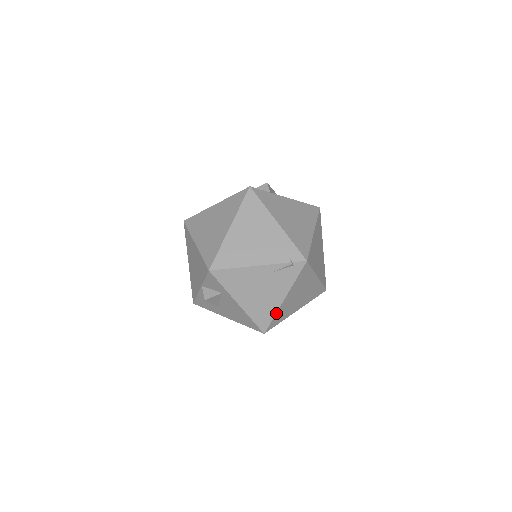
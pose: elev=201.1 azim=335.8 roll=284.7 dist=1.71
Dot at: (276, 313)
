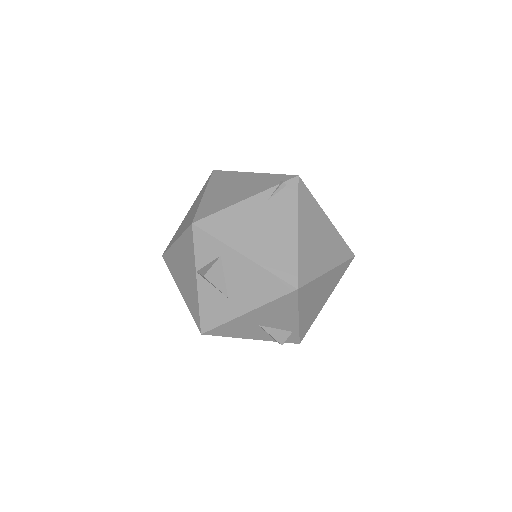
Dot at: (298, 254)
